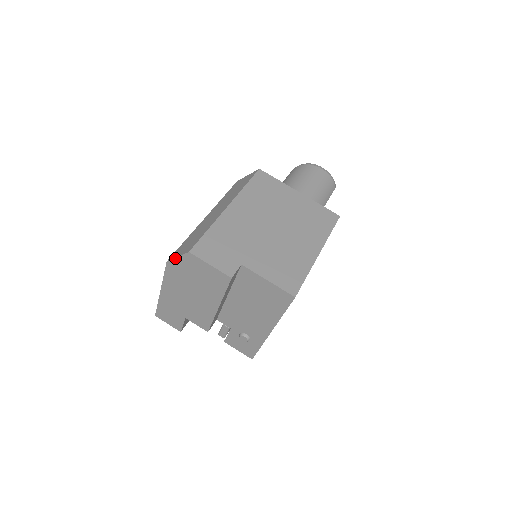
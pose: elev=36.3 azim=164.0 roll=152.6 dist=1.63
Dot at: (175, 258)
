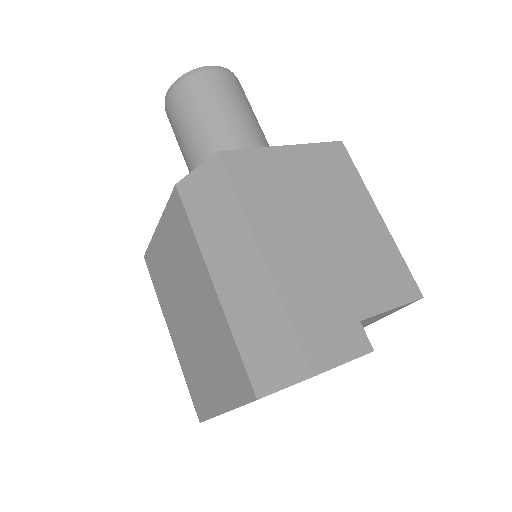
Dot at: occluded
